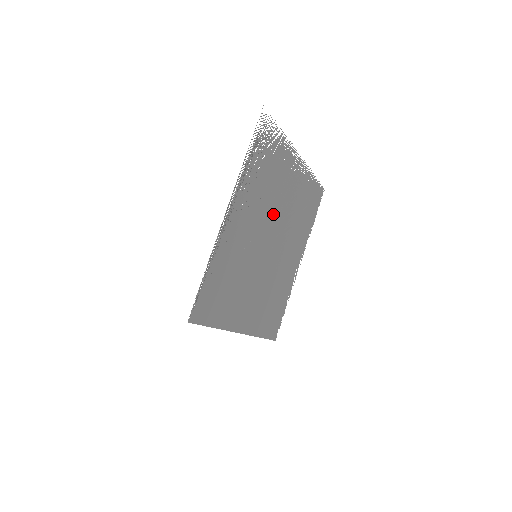
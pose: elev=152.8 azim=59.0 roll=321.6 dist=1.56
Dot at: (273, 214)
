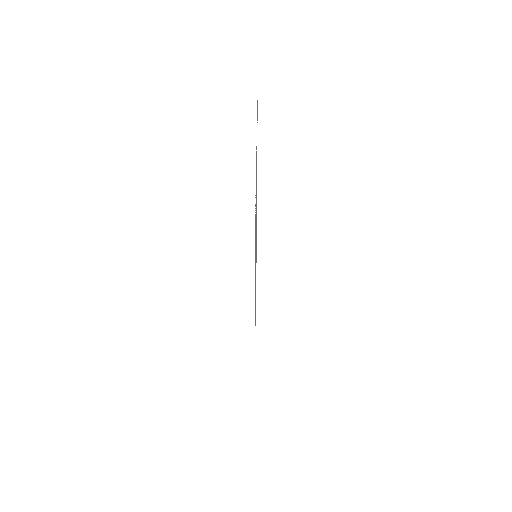
Dot at: occluded
